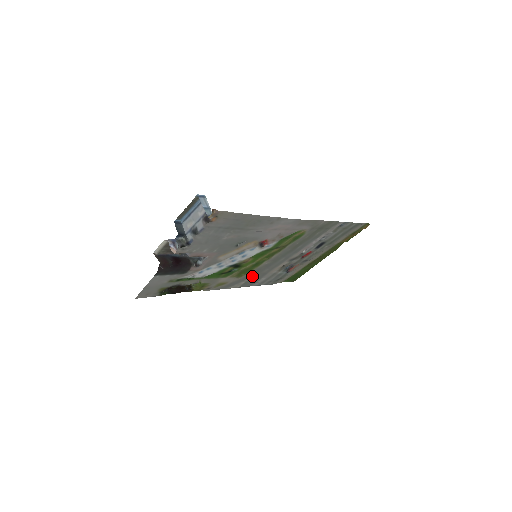
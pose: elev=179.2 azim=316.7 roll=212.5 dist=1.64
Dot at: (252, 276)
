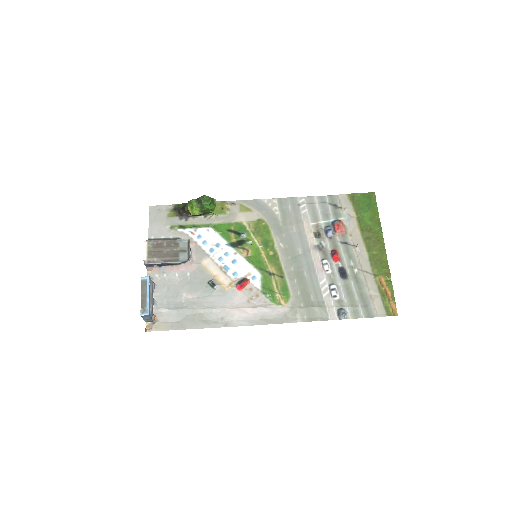
Dot at: (280, 219)
